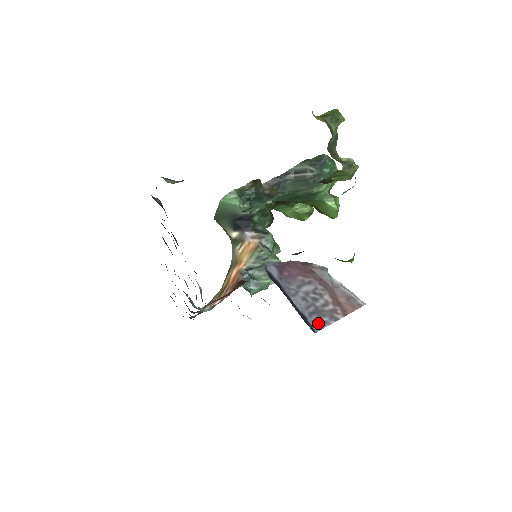
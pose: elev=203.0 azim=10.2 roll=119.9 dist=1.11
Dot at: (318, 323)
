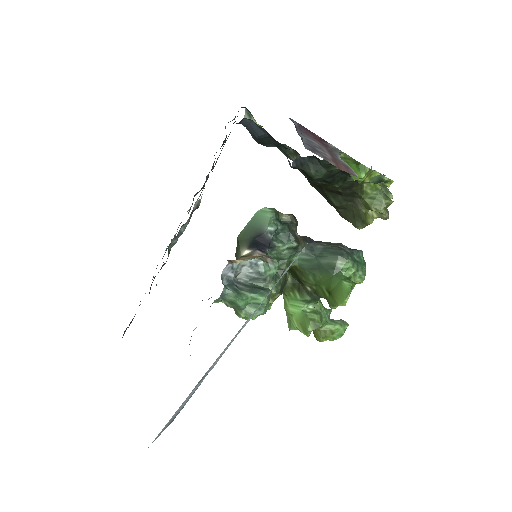
Dot at: (310, 149)
